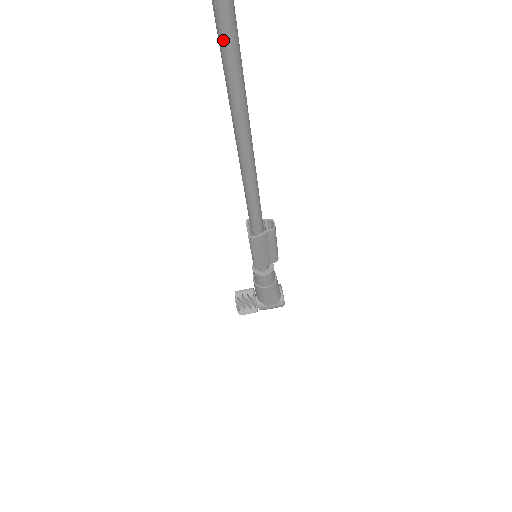
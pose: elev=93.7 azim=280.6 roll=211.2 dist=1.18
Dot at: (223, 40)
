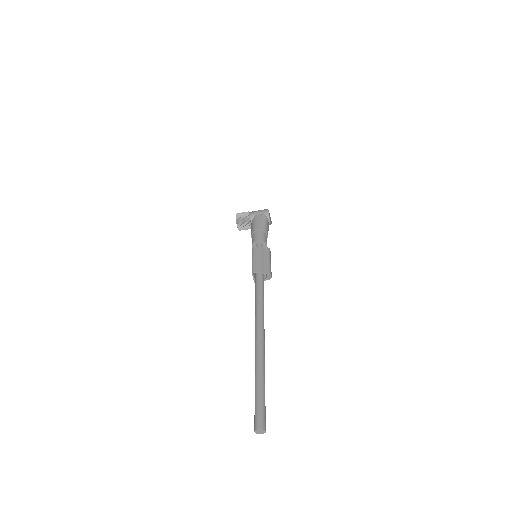
Dot at: occluded
